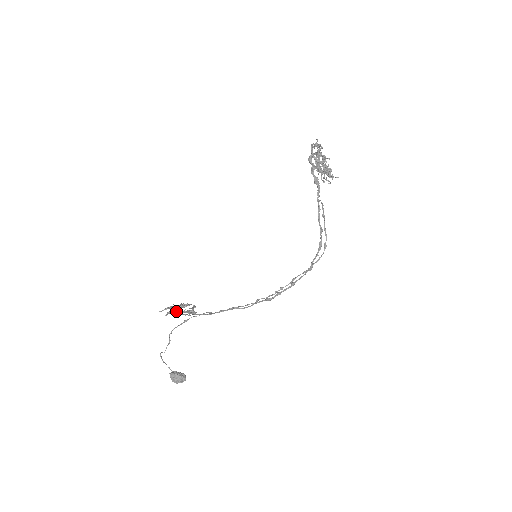
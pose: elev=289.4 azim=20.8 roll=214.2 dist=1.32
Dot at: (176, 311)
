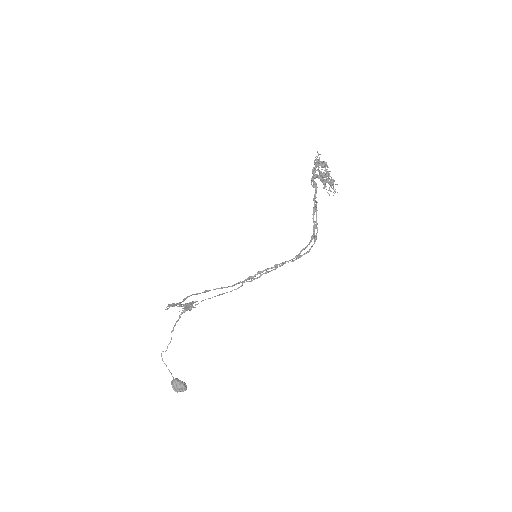
Dot at: (176, 303)
